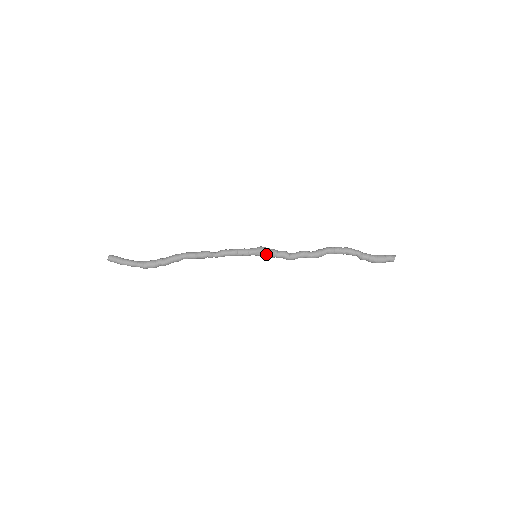
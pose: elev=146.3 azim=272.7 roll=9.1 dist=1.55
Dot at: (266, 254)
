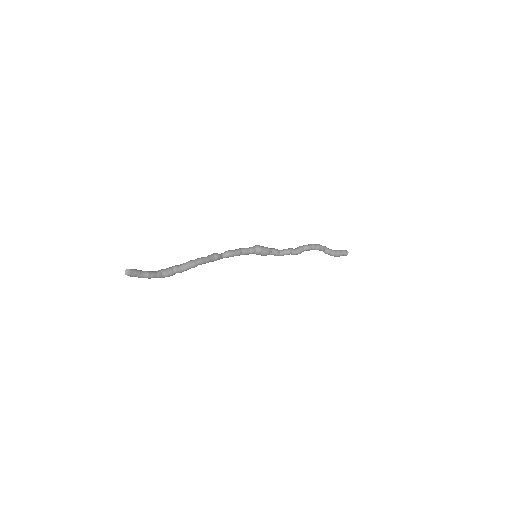
Dot at: (264, 254)
